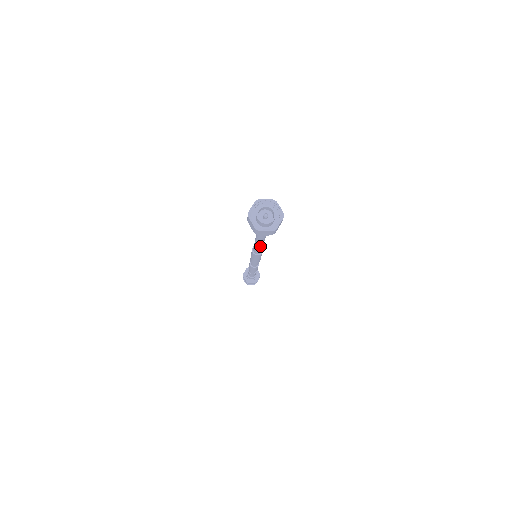
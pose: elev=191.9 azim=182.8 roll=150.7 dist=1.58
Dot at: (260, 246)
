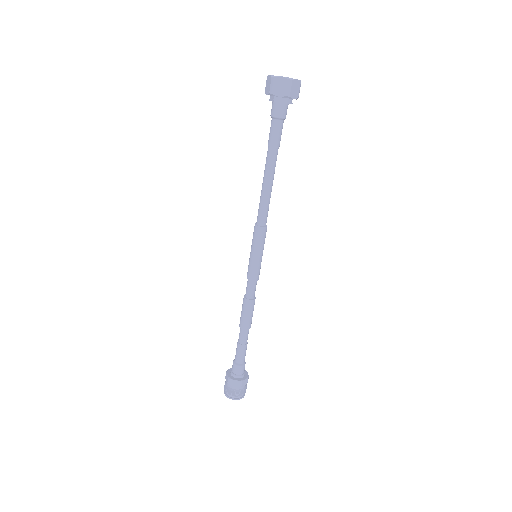
Dot at: (267, 188)
